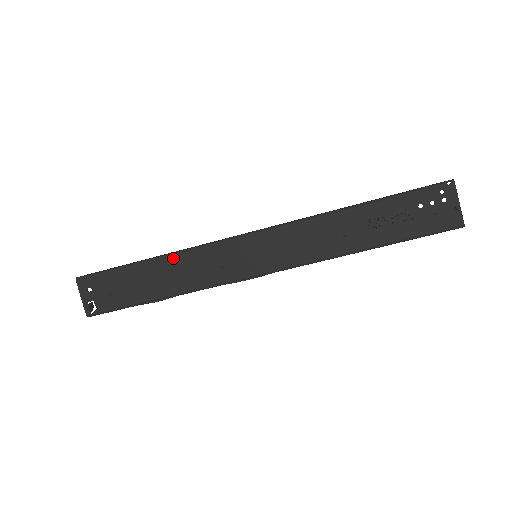
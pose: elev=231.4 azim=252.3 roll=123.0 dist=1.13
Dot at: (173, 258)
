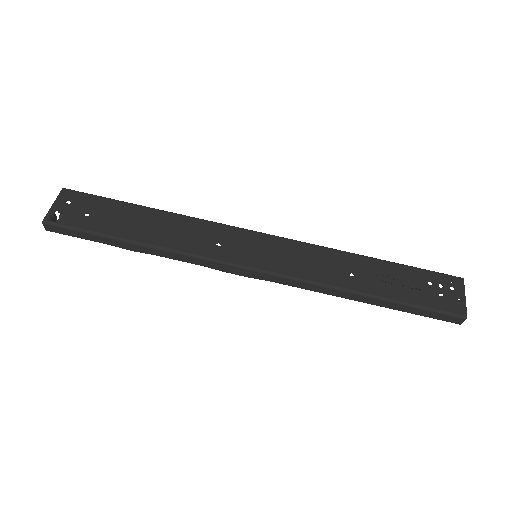
Dot at: (176, 217)
